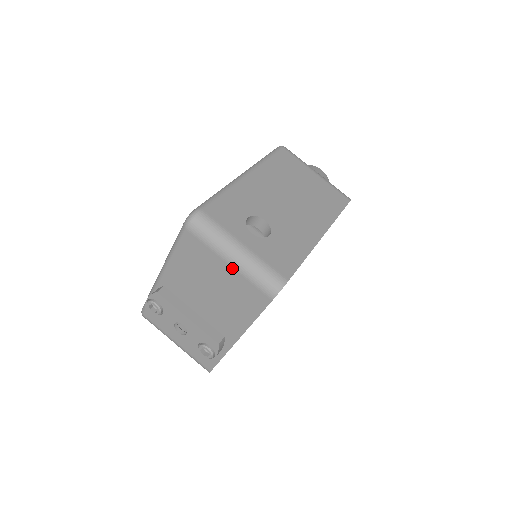
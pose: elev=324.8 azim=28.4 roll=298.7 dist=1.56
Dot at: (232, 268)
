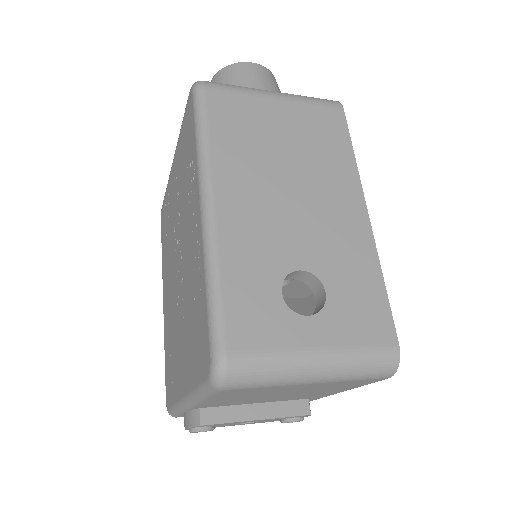
Dot at: (317, 384)
